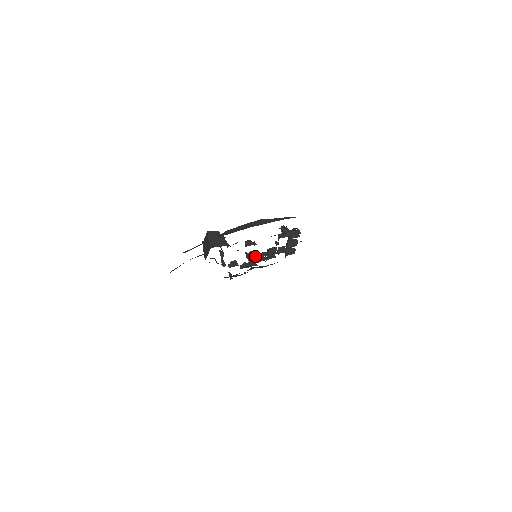
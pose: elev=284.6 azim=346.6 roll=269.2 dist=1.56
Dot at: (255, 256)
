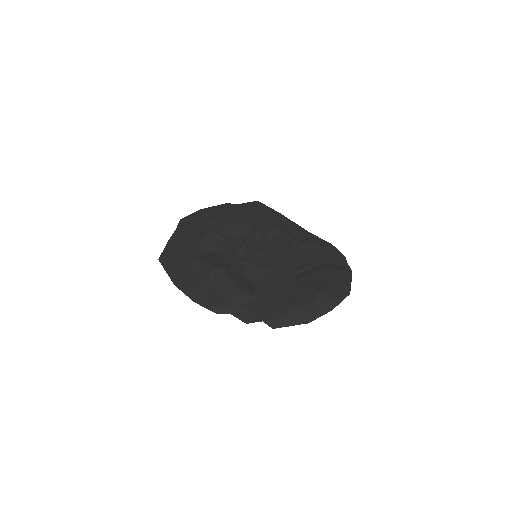
Dot at: (259, 260)
